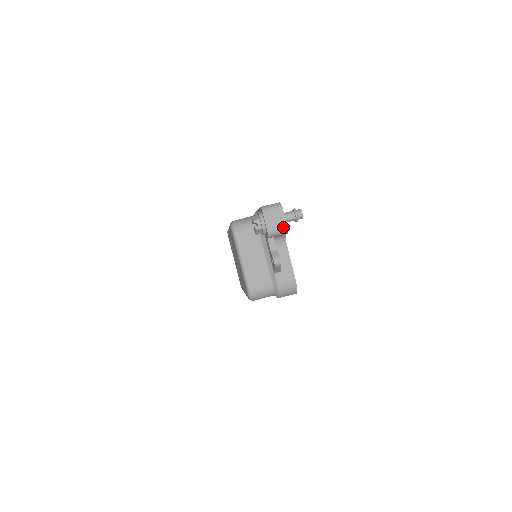
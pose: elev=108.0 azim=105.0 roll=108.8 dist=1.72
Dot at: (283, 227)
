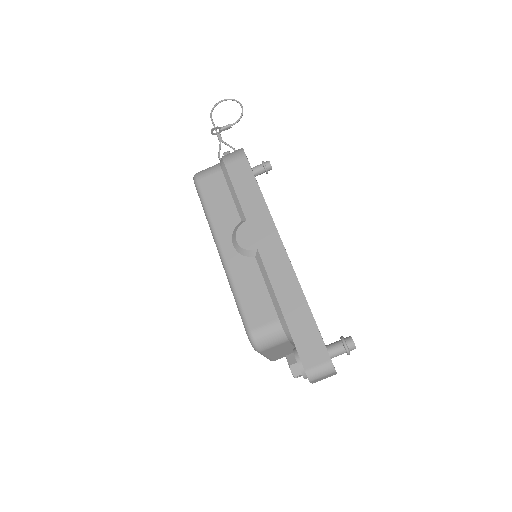
Dot at: occluded
